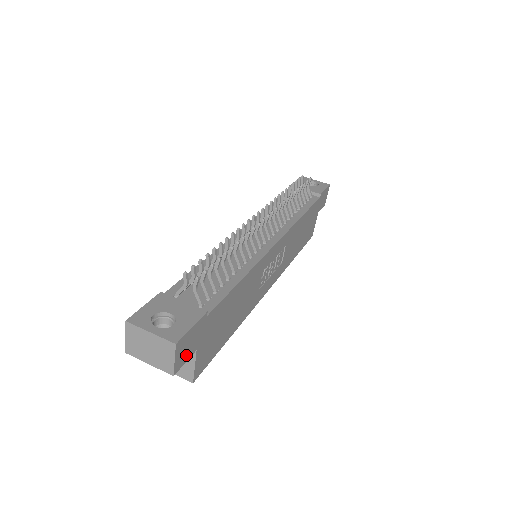
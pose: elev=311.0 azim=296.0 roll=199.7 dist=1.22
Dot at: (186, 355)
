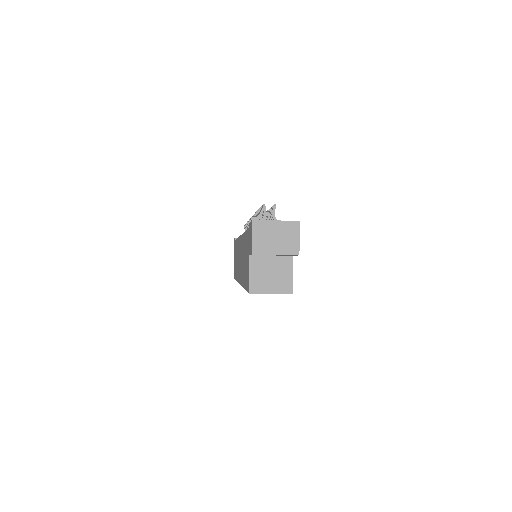
Dot at: occluded
